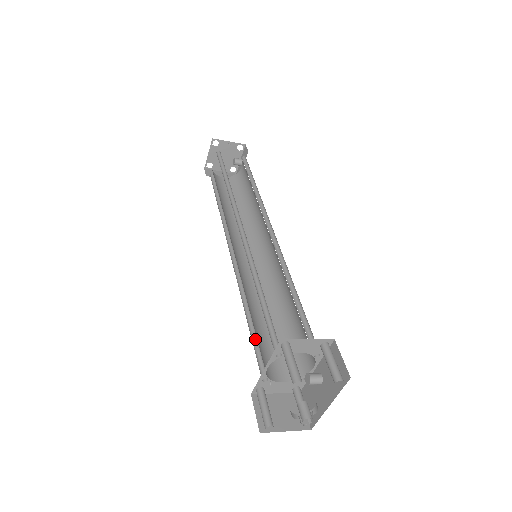
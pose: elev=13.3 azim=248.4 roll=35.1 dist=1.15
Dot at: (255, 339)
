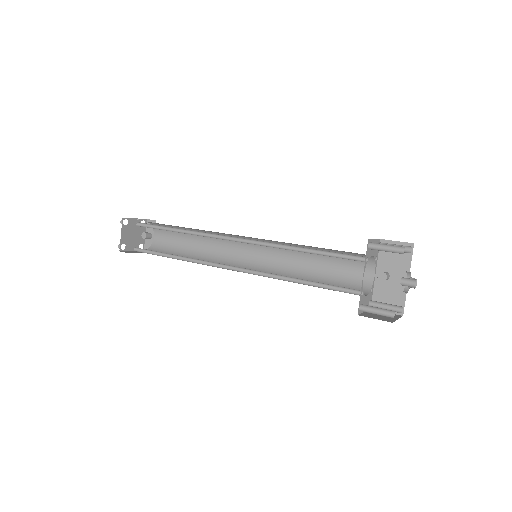
Dot at: (322, 287)
